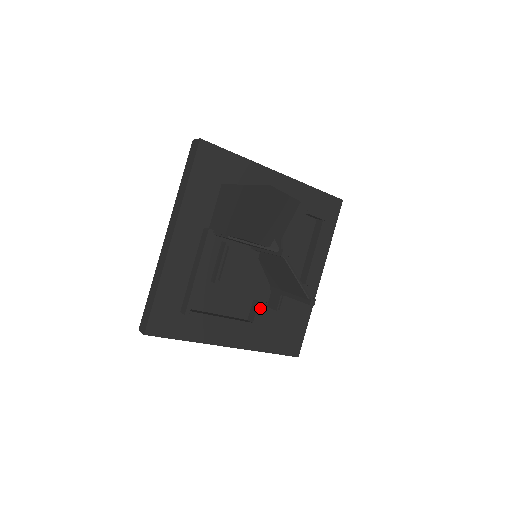
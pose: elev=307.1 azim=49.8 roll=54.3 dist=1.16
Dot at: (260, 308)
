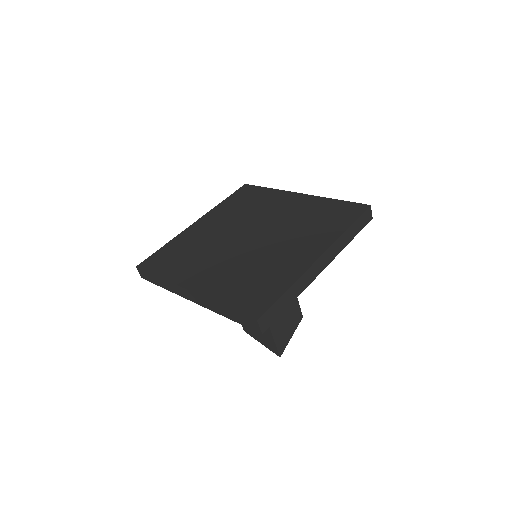
Dot at: occluded
